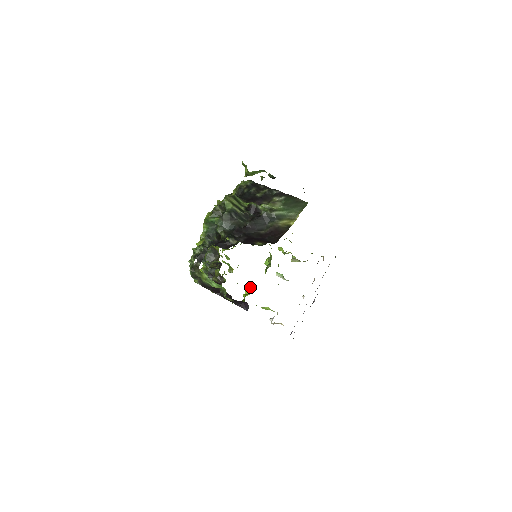
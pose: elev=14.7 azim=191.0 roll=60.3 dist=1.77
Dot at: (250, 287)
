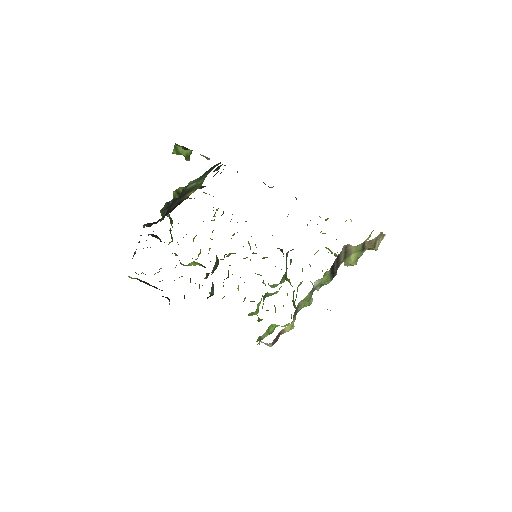
Dot at: occluded
